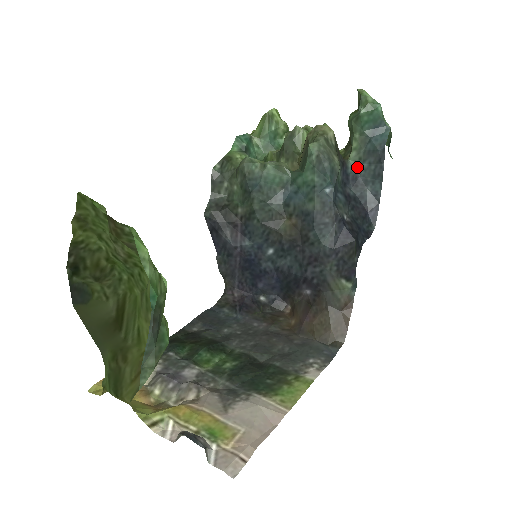
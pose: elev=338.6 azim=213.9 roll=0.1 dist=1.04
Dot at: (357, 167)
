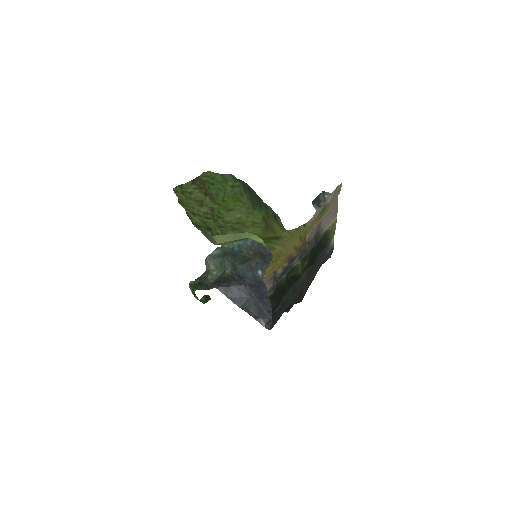
Dot at: occluded
